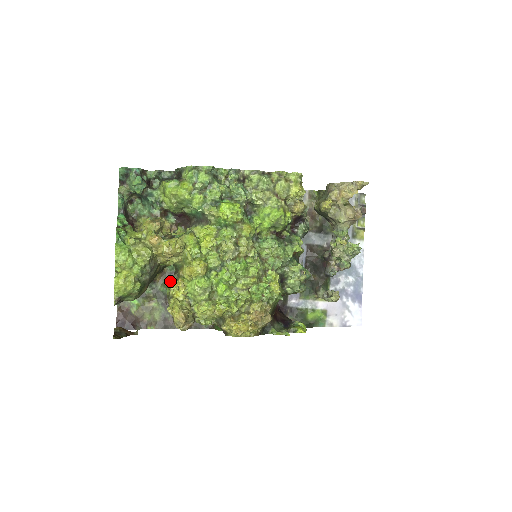
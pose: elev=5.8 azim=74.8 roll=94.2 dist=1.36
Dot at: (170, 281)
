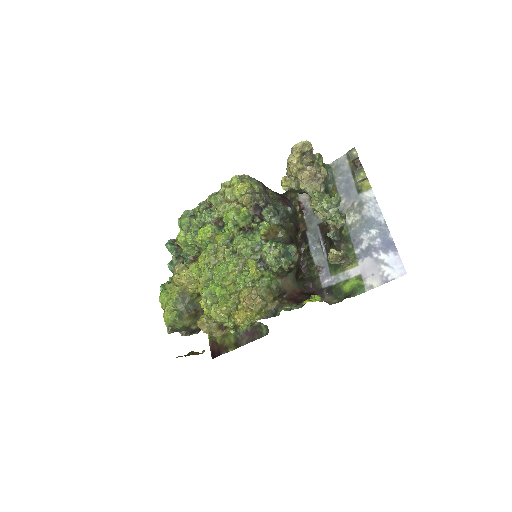
Dot at: occluded
